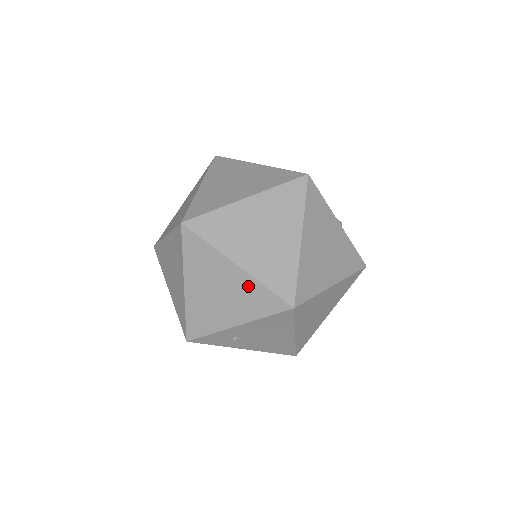
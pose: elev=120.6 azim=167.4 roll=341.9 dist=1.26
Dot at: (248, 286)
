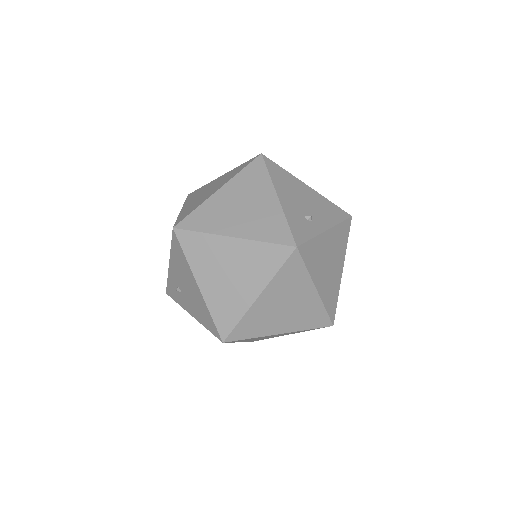
Dot at: occluded
